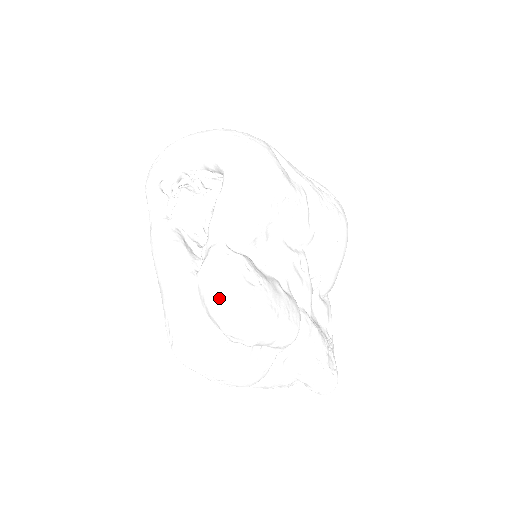
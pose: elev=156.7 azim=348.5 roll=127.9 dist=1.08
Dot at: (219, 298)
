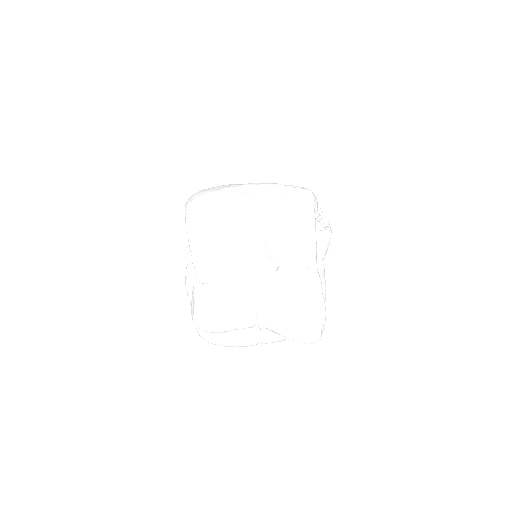
Dot at: (192, 315)
